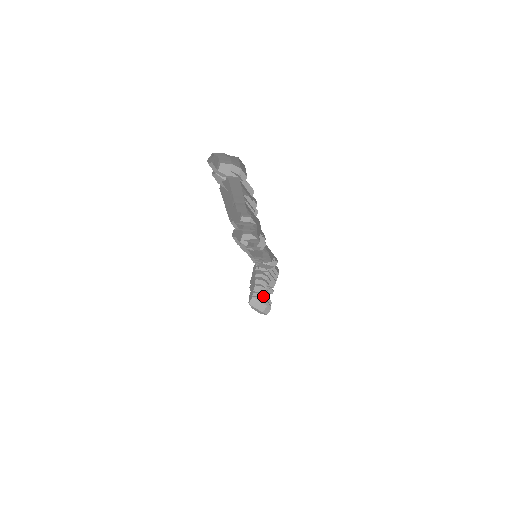
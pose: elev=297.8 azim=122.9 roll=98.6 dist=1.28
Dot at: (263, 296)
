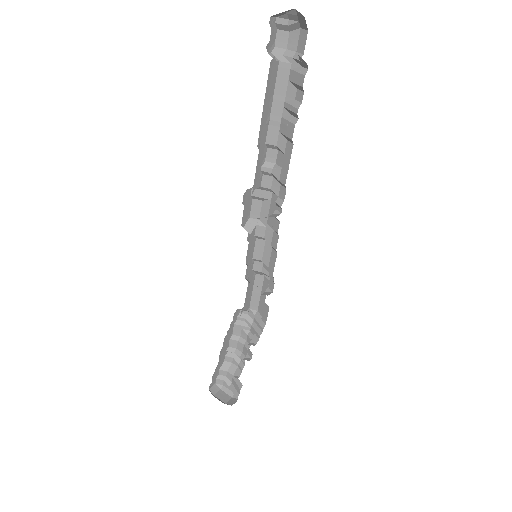
Dot at: (230, 381)
